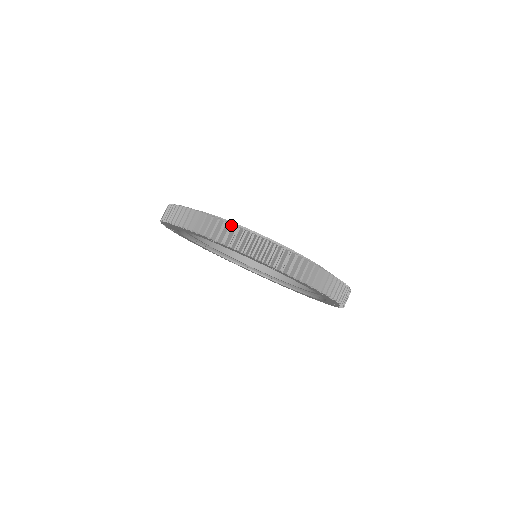
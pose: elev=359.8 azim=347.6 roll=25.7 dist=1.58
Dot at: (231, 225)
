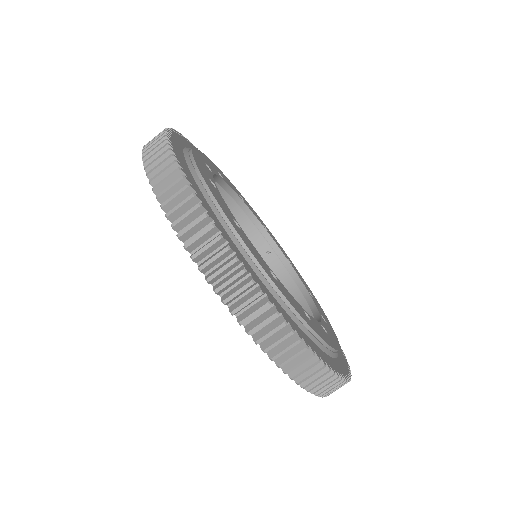
Dot at: occluded
